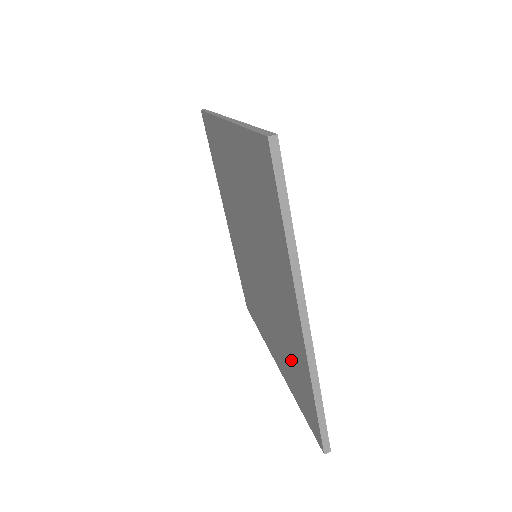
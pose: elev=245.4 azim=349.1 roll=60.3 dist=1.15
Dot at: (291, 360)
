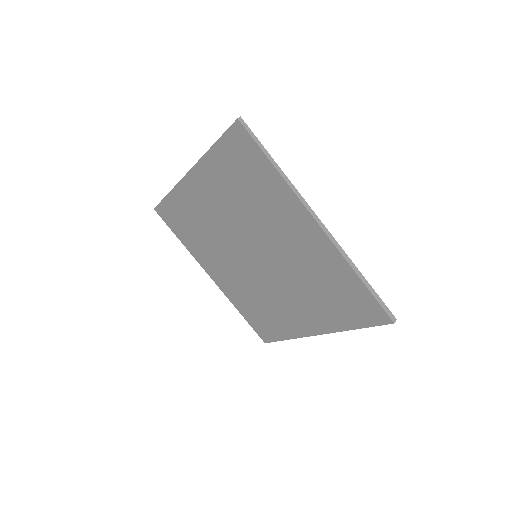
Dot at: (264, 312)
